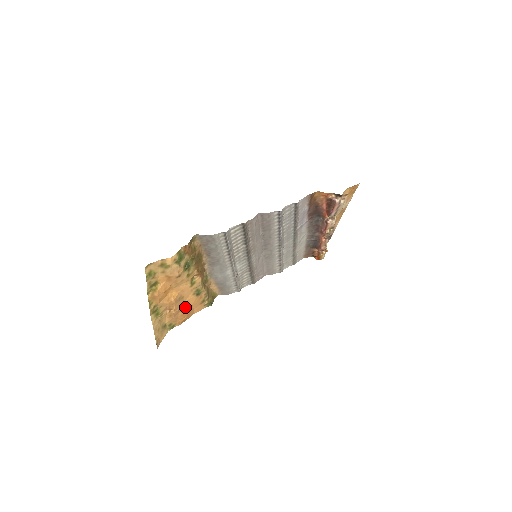
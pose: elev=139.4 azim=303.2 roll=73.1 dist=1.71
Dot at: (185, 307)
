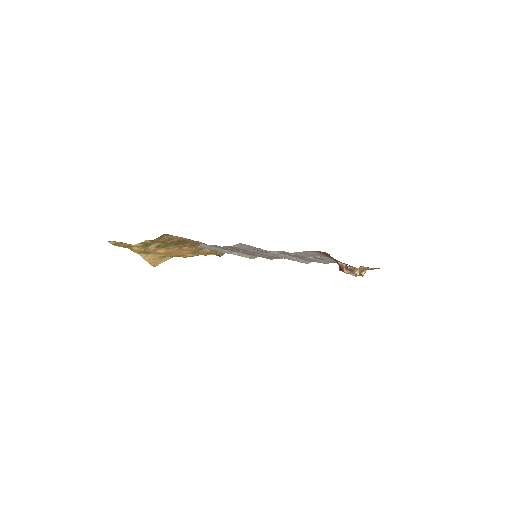
Dot at: (183, 254)
